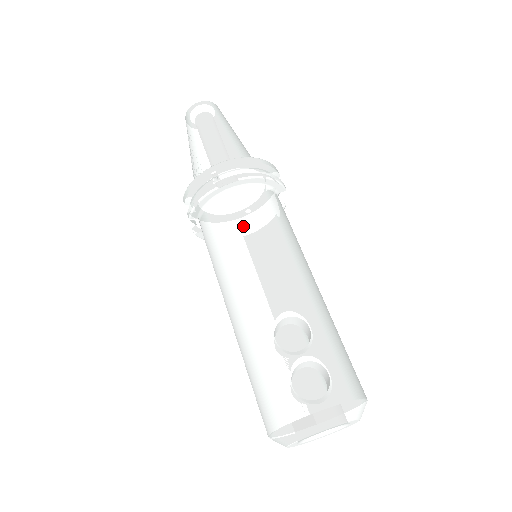
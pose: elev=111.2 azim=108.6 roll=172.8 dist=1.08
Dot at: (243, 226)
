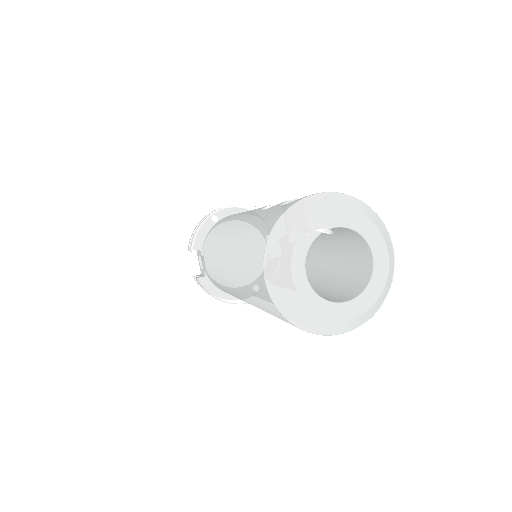
Dot at: occluded
